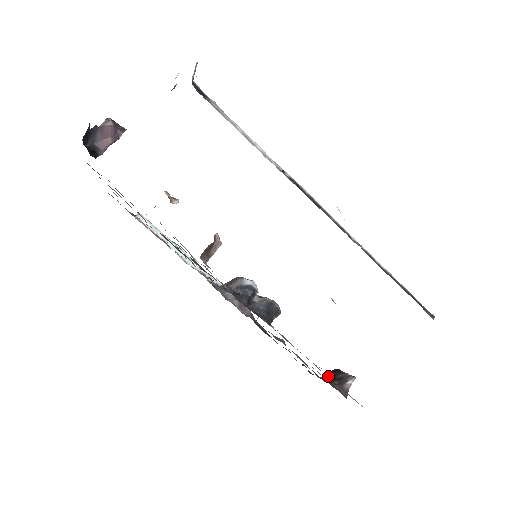
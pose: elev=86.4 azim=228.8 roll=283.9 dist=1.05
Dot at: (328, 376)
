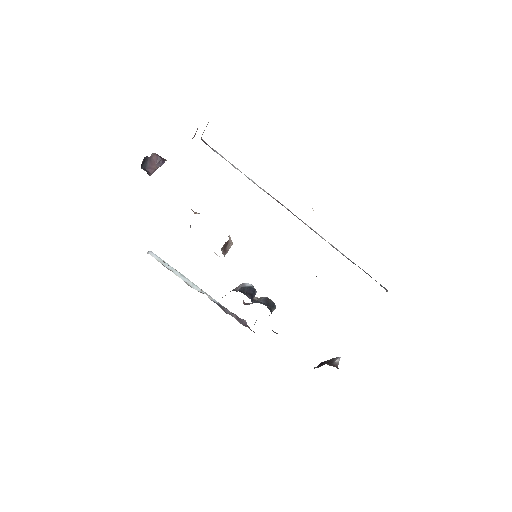
Dot at: (317, 366)
